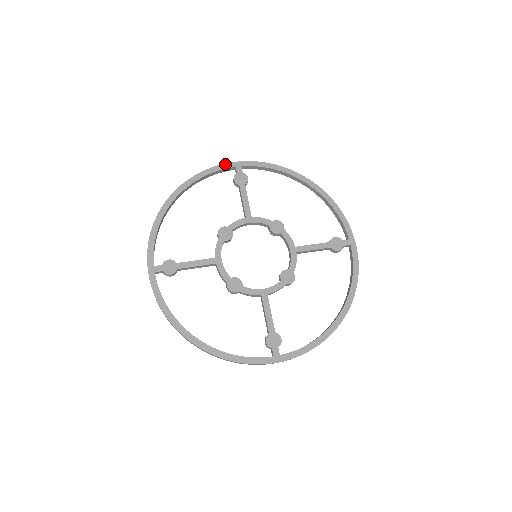
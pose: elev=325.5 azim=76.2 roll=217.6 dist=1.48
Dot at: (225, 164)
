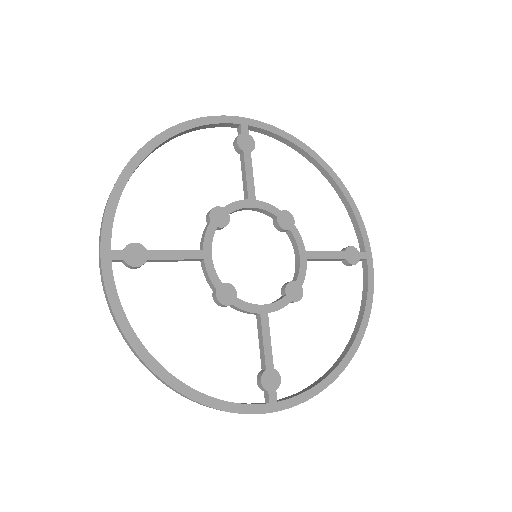
Dot at: (227, 116)
